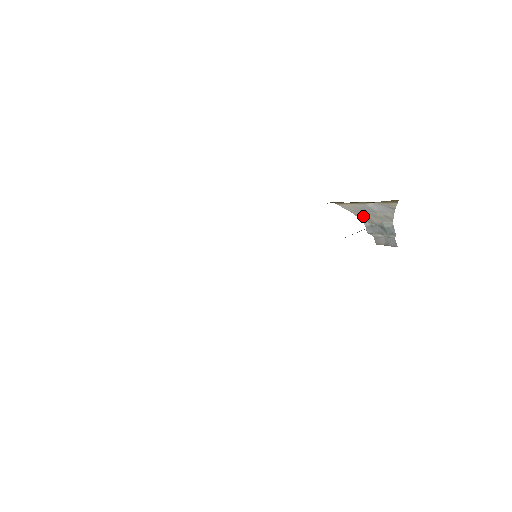
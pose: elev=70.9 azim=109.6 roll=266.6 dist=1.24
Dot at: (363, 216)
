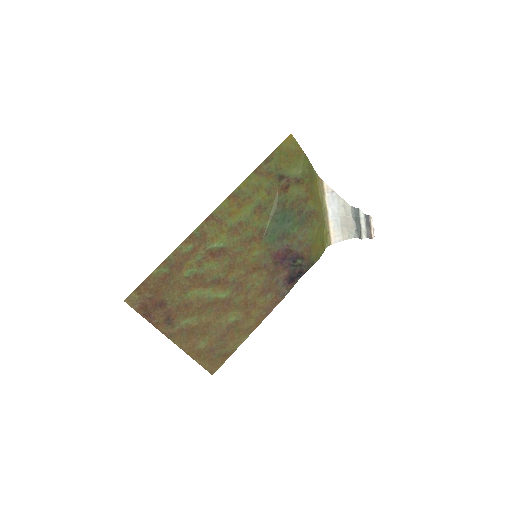
Dot at: (347, 231)
